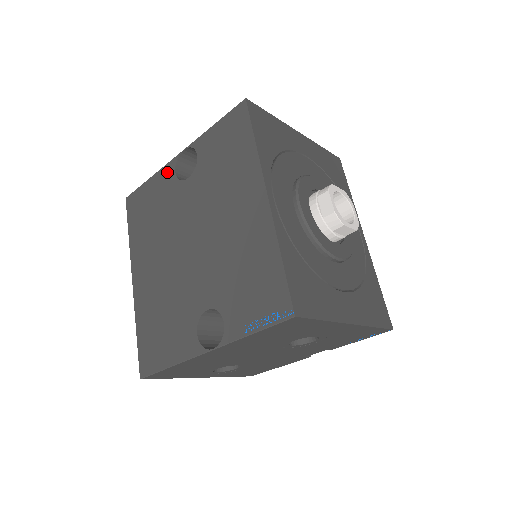
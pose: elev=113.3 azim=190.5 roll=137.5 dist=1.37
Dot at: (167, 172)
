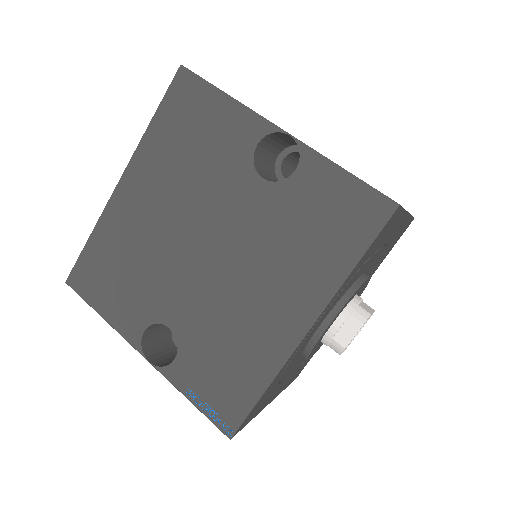
Dot at: (250, 127)
